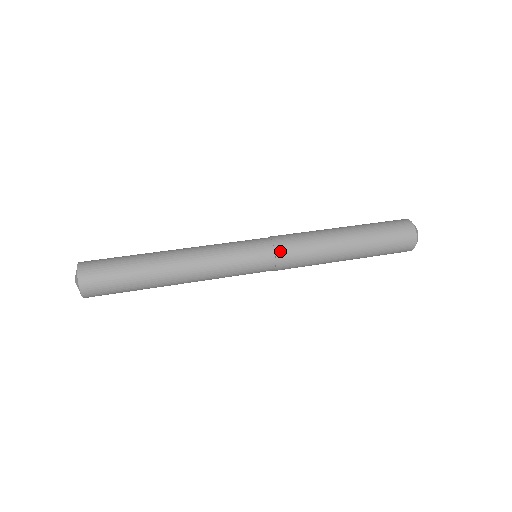
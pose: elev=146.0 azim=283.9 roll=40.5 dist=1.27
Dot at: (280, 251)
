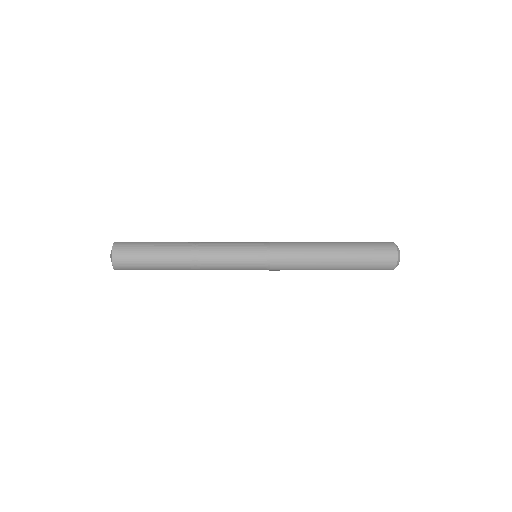
Dot at: (275, 261)
